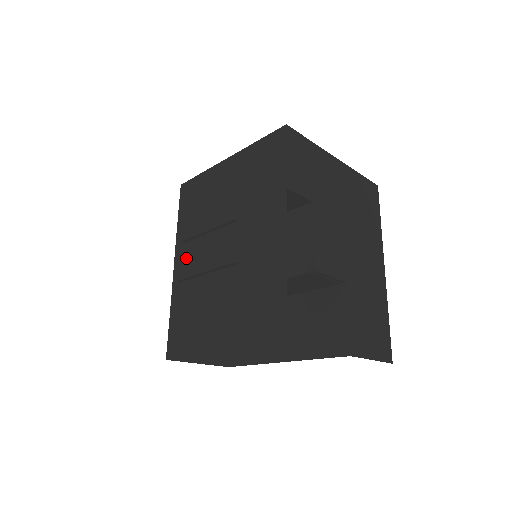
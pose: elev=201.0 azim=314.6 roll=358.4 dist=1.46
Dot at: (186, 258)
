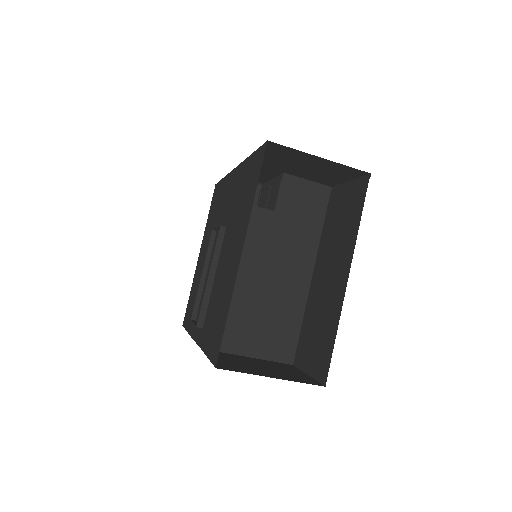
Dot at: occluded
